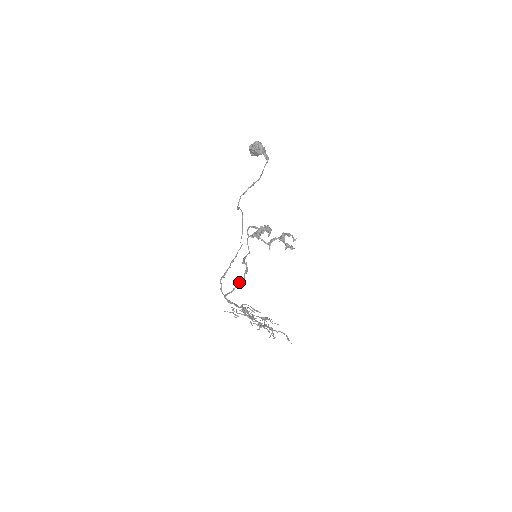
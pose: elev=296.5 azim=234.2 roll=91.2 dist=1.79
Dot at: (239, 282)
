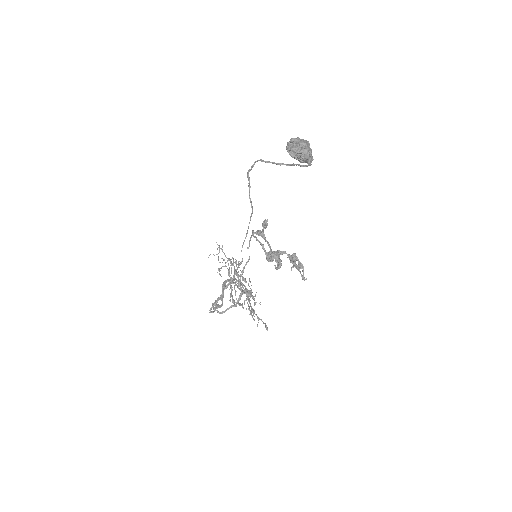
Dot at: (230, 307)
